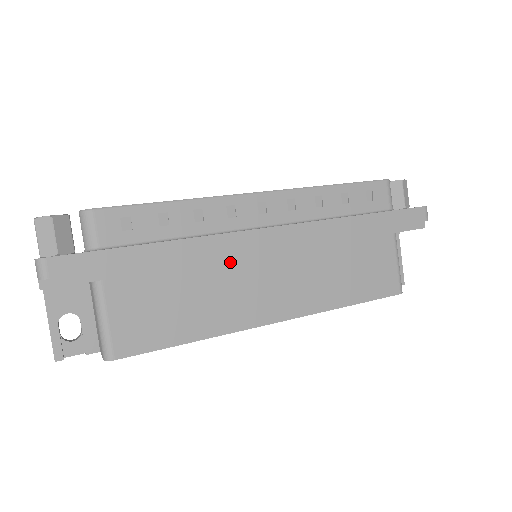
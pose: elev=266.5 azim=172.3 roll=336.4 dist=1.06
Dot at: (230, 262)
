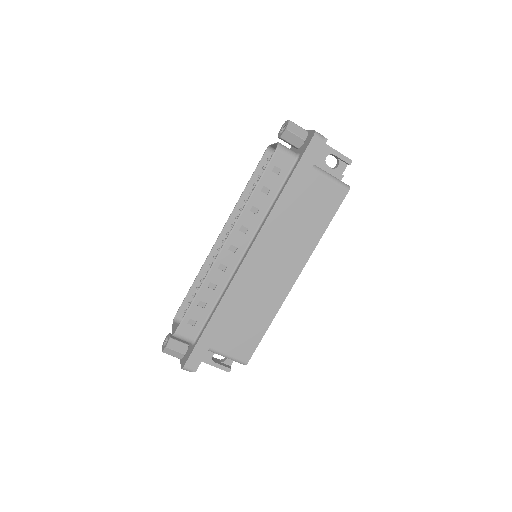
Dot at: (247, 285)
